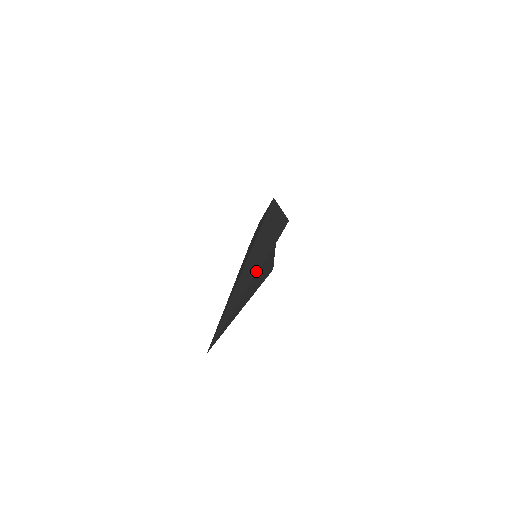
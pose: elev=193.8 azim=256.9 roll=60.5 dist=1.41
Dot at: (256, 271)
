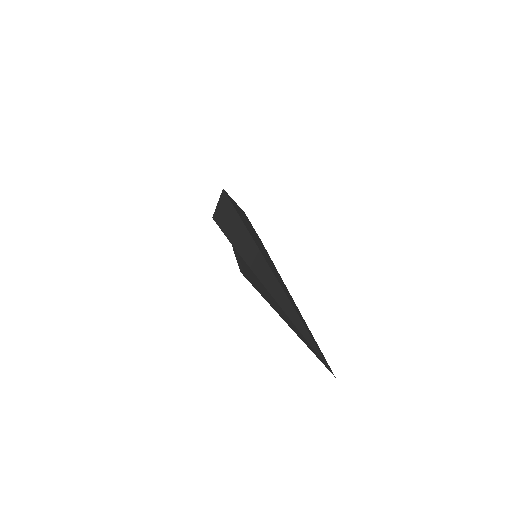
Dot at: (278, 273)
